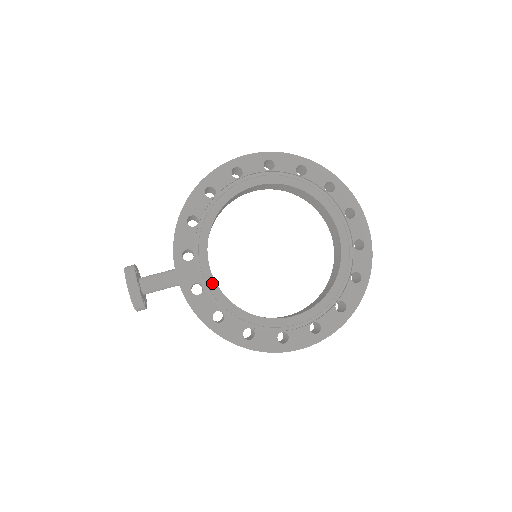
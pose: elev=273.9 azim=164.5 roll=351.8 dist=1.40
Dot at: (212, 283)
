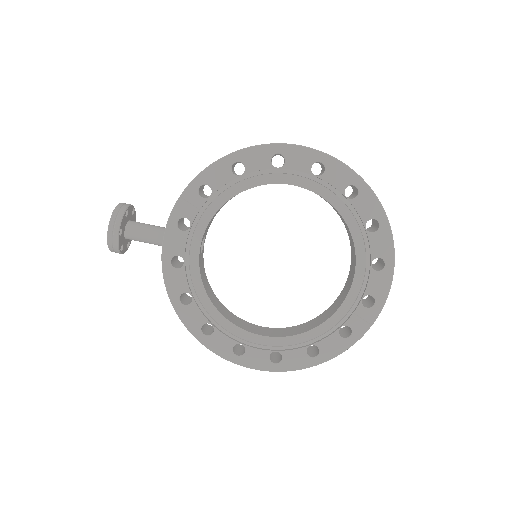
Dot at: (195, 263)
